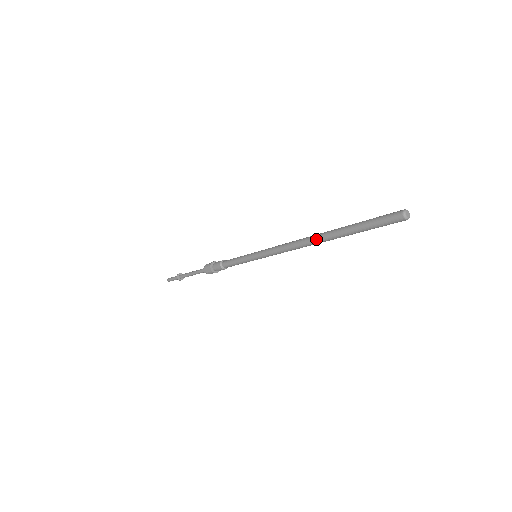
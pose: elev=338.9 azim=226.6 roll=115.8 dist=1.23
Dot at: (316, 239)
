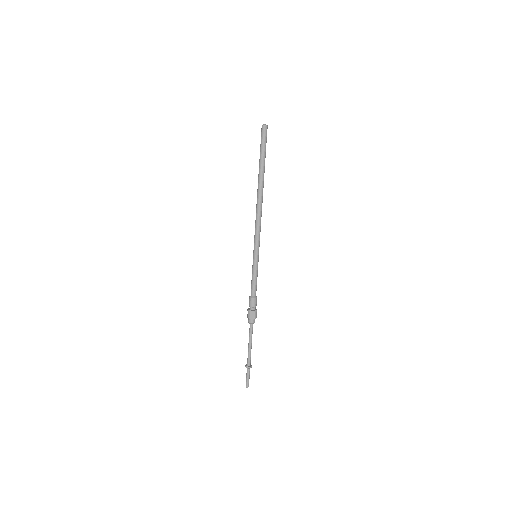
Dot at: (257, 191)
